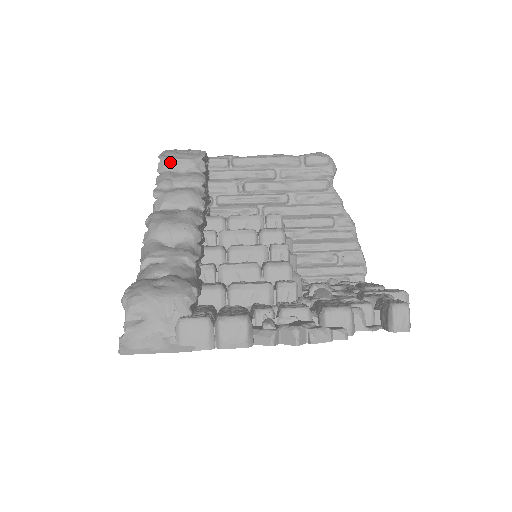
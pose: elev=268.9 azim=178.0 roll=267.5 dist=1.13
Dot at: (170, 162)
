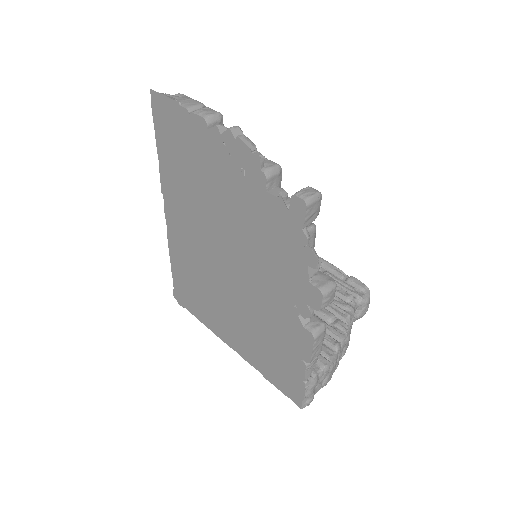
Dot at: occluded
